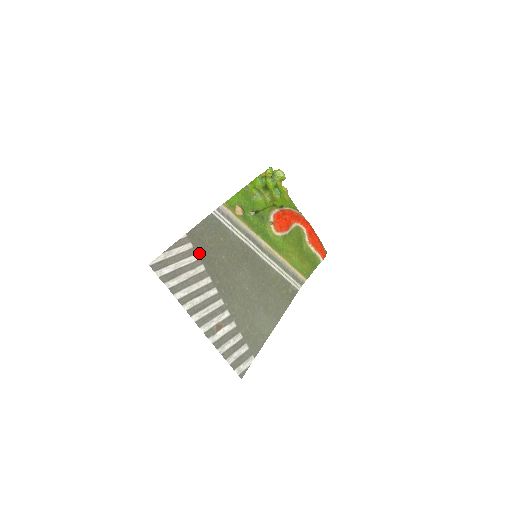
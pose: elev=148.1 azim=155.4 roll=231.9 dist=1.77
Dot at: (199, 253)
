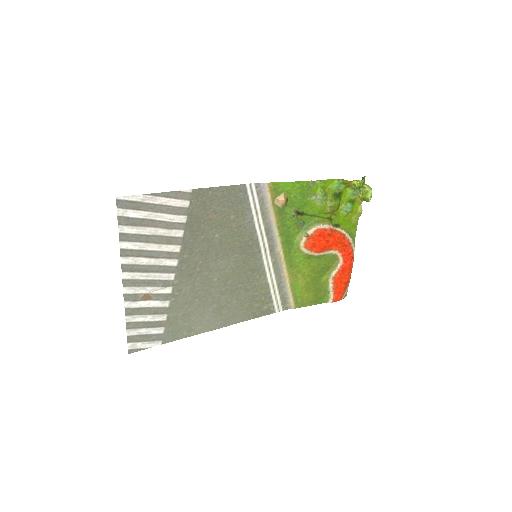
Dot at: (190, 217)
